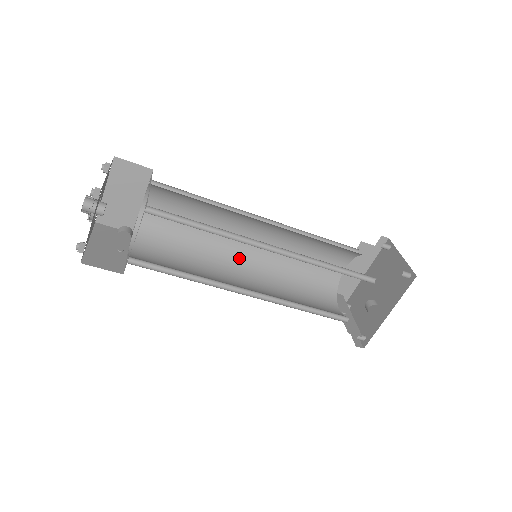
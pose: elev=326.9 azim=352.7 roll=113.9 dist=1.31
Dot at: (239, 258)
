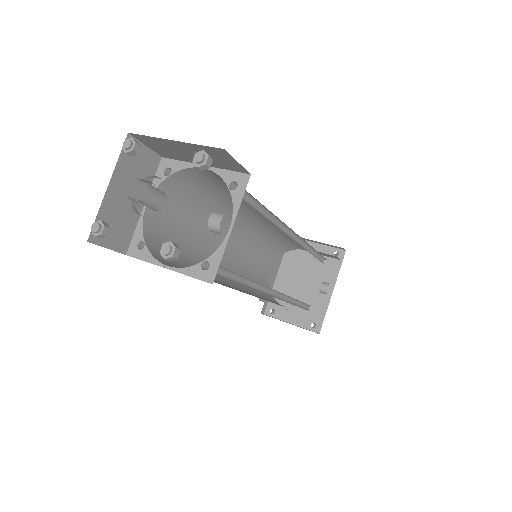
Dot at: occluded
